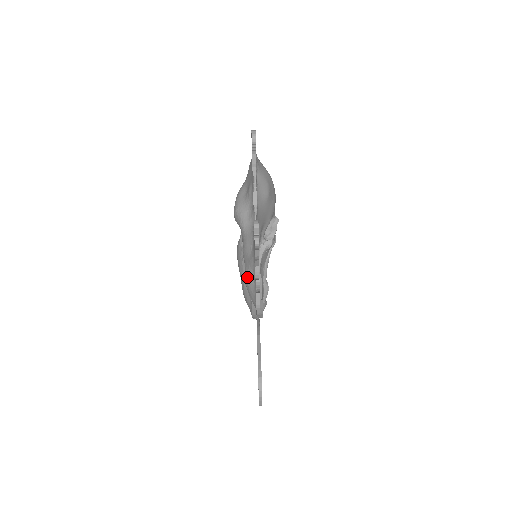
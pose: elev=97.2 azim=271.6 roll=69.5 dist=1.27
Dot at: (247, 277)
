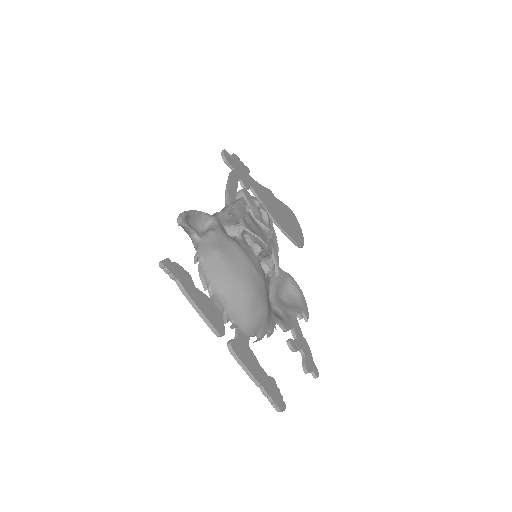
Dot at: occluded
